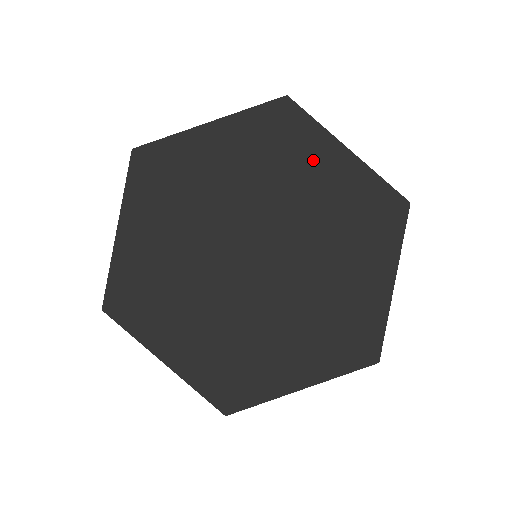
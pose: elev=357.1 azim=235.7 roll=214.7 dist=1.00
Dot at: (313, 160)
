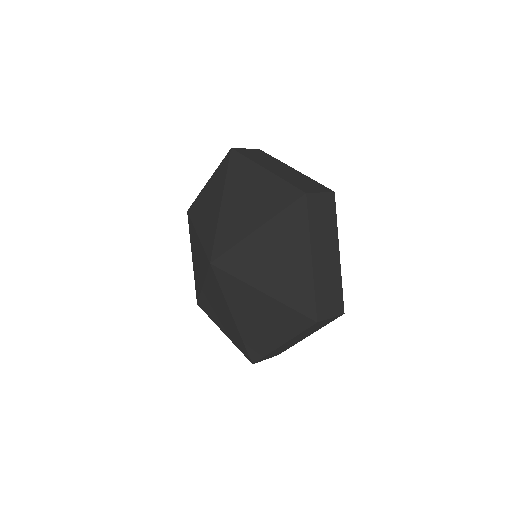
Dot at: (243, 187)
